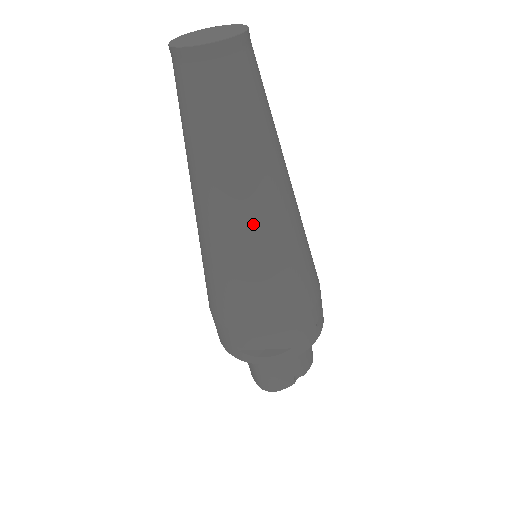
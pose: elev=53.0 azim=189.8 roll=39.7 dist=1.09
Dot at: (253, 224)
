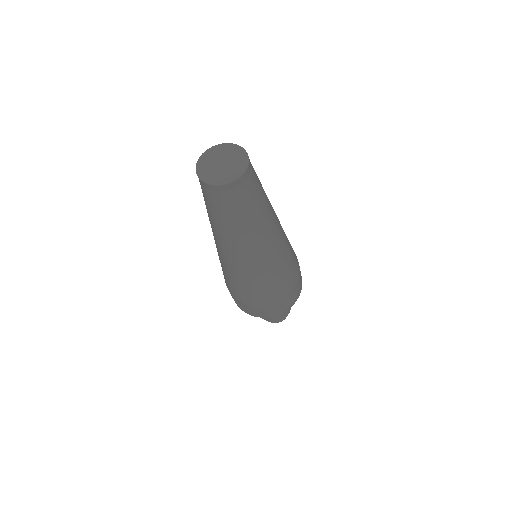
Dot at: (272, 249)
